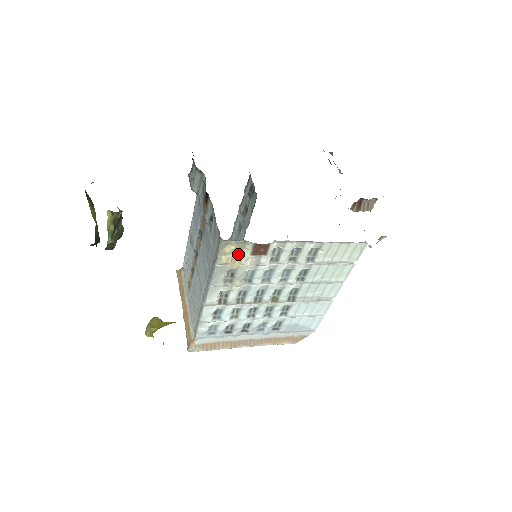
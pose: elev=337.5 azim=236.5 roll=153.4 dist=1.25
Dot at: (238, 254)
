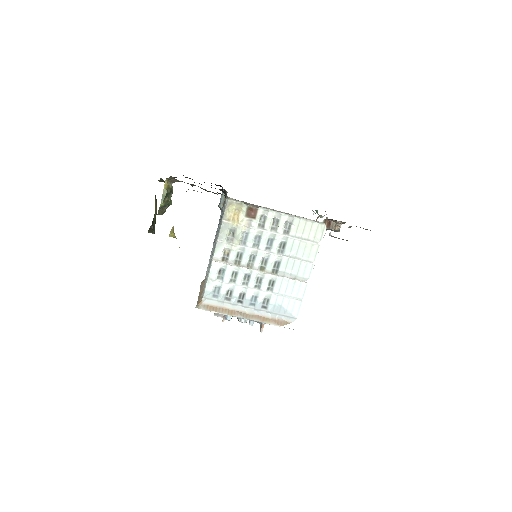
Dot at: (237, 215)
